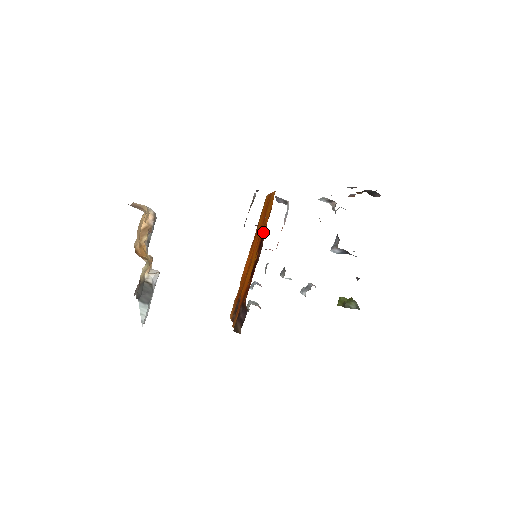
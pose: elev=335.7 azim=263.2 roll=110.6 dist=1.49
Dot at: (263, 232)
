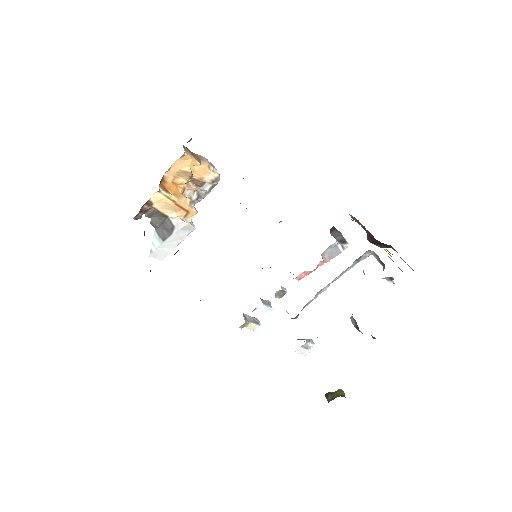
Dot at: occluded
